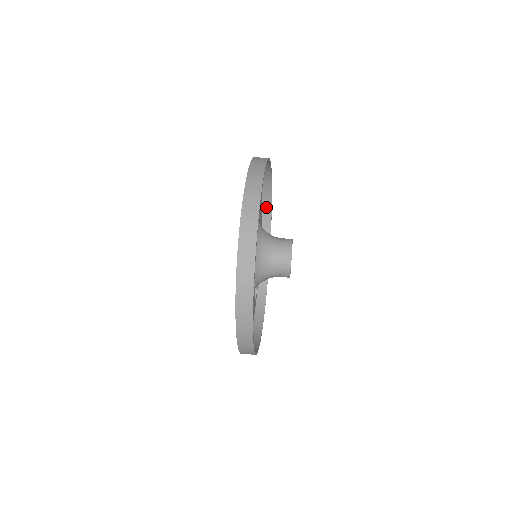
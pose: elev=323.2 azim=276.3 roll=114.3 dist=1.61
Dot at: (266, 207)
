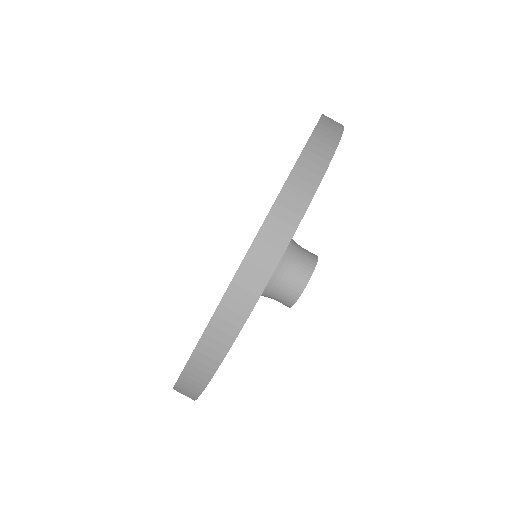
Dot at: (310, 171)
